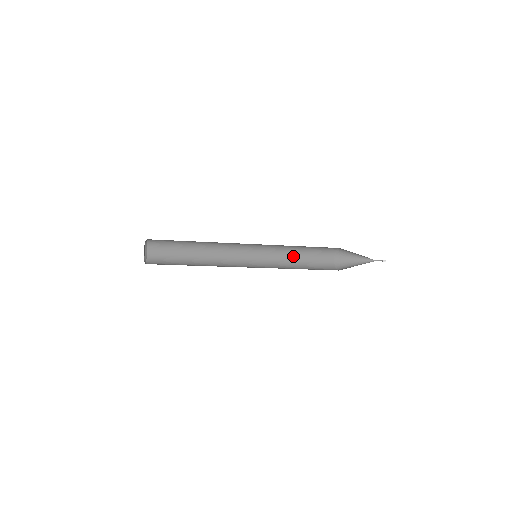
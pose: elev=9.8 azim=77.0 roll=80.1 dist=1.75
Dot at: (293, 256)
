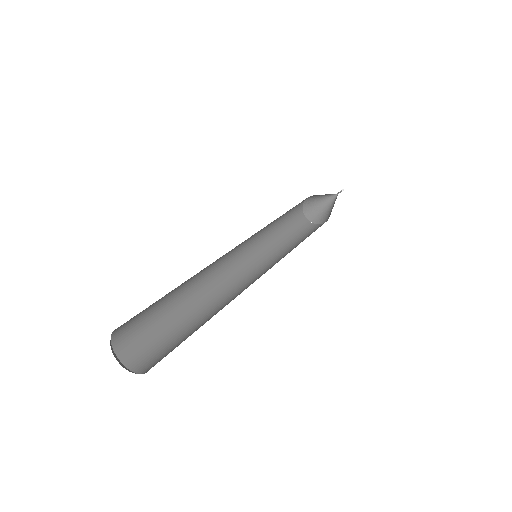
Dot at: occluded
